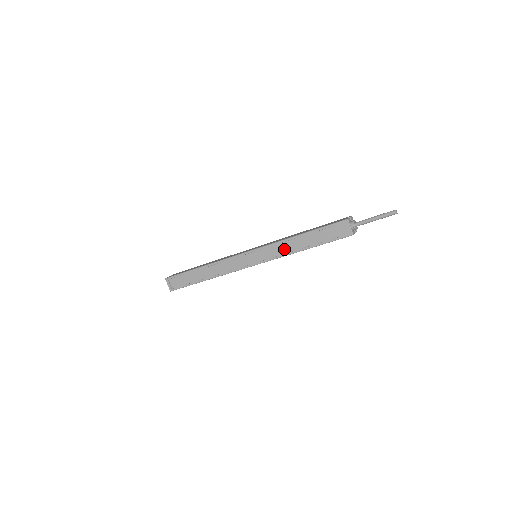
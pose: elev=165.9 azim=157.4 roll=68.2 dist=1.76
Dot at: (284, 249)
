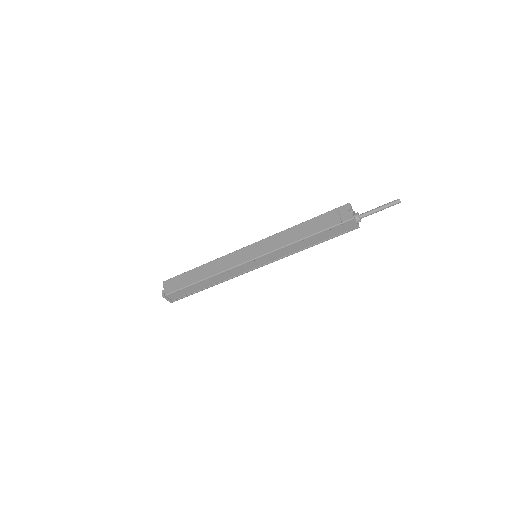
Dot at: (289, 251)
